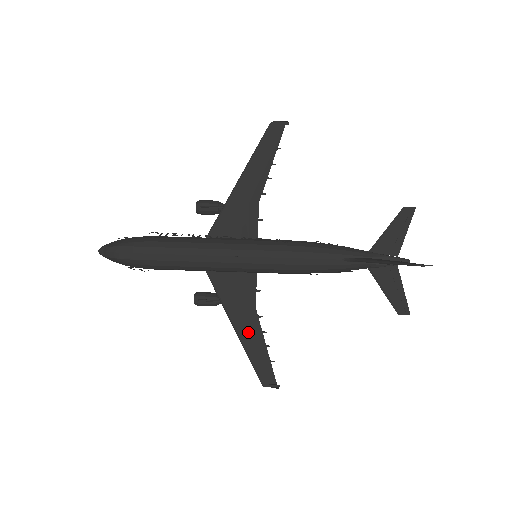
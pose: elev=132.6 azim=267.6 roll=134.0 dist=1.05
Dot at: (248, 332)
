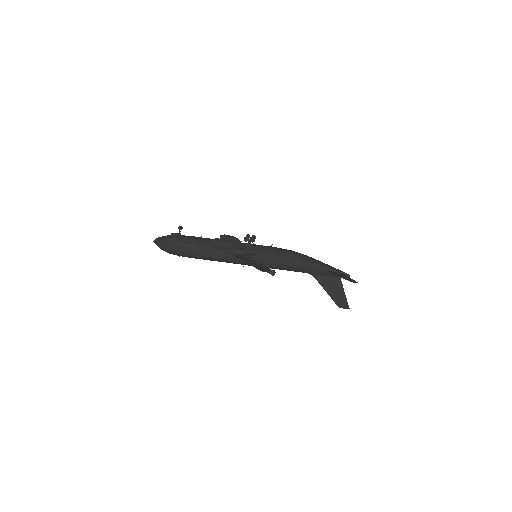
Dot at: occluded
